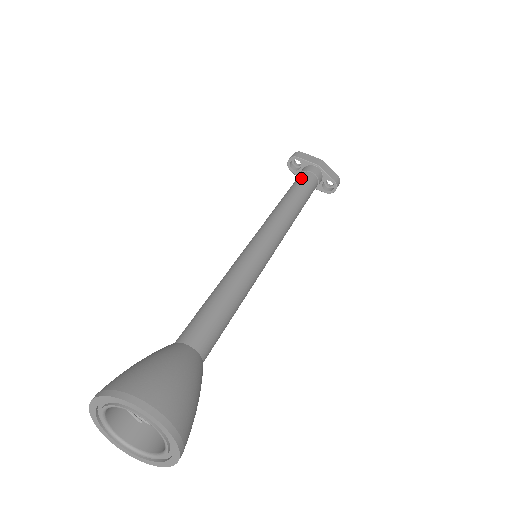
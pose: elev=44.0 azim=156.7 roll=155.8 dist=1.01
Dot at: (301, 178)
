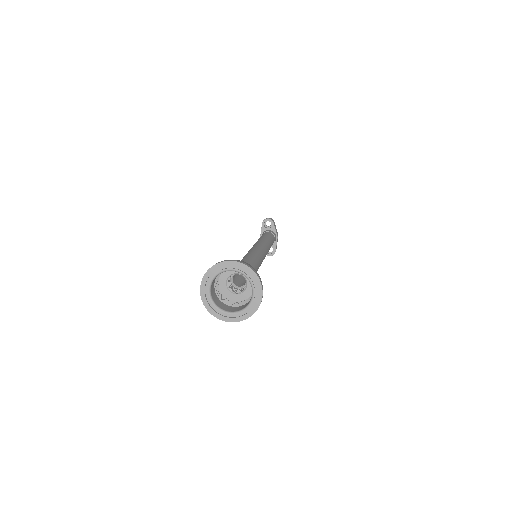
Dot at: (272, 236)
